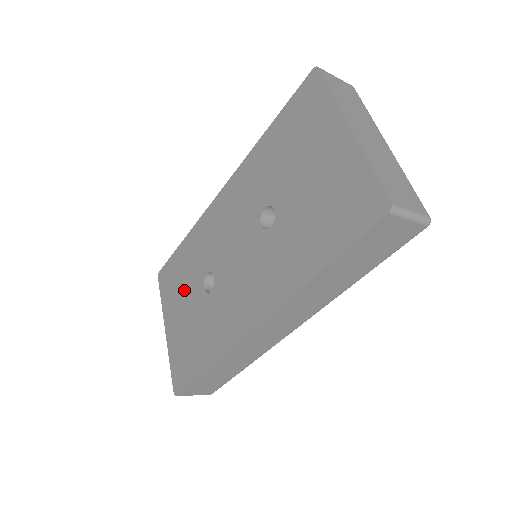
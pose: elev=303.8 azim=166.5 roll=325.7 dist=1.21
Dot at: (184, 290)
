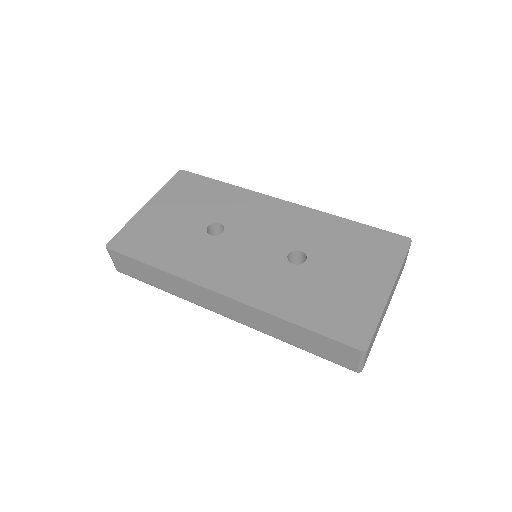
Dot at: (191, 207)
